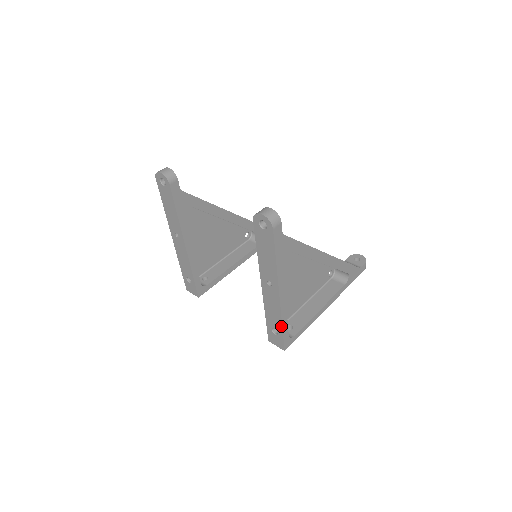
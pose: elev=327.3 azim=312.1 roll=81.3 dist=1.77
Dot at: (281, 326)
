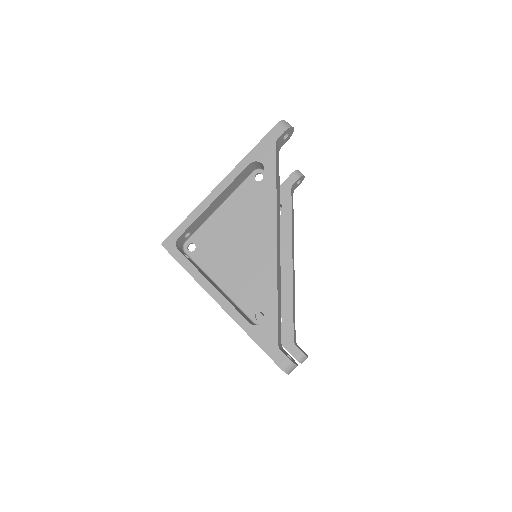
Dot at: (189, 216)
